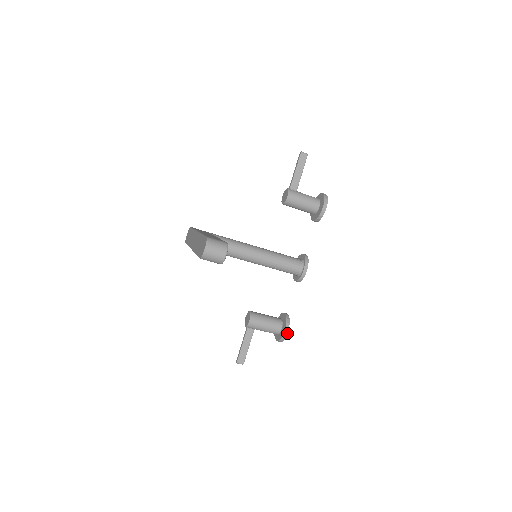
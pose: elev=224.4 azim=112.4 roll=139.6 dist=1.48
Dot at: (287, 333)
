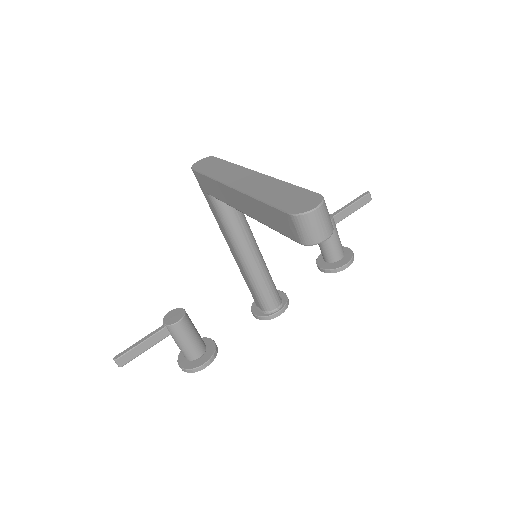
Dot at: (204, 368)
